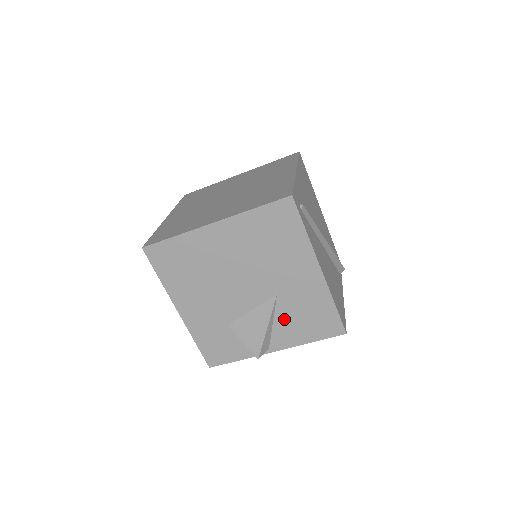
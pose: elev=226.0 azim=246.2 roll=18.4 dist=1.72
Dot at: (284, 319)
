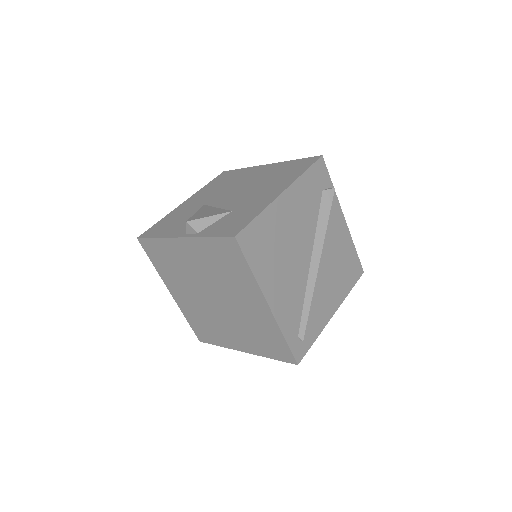
Dot at: occluded
